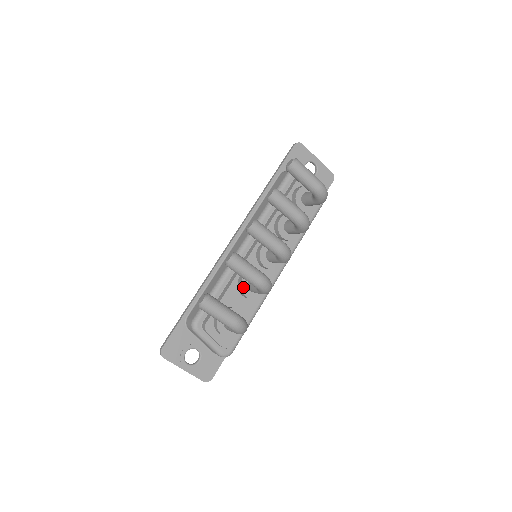
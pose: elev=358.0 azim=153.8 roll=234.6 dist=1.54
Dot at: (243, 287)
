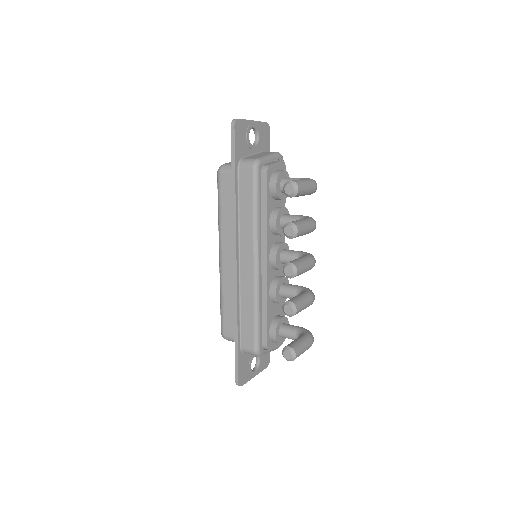
Dot at: (278, 300)
